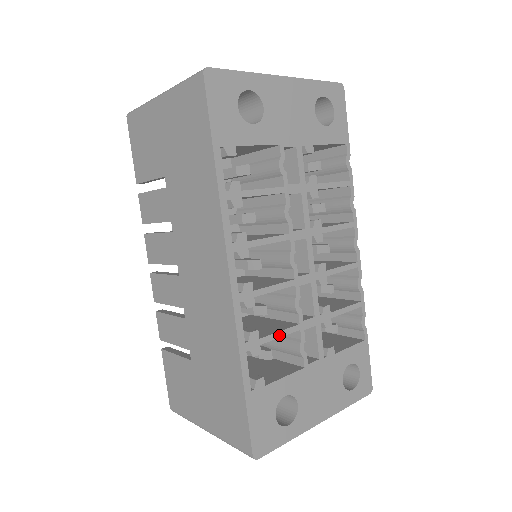
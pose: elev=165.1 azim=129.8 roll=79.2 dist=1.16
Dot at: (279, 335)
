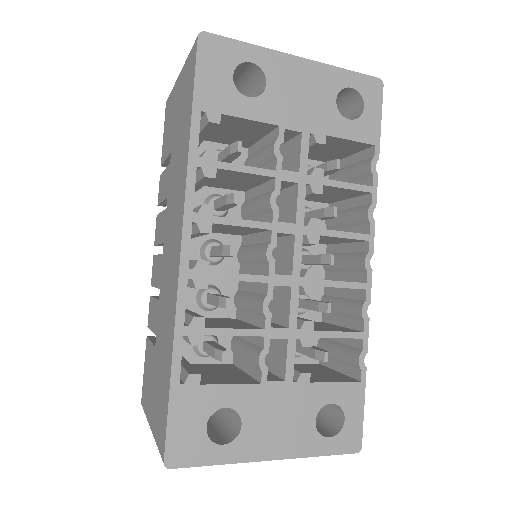
Dot at: (233, 333)
